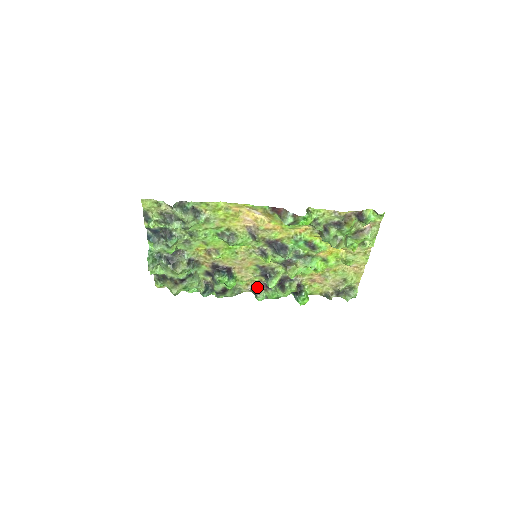
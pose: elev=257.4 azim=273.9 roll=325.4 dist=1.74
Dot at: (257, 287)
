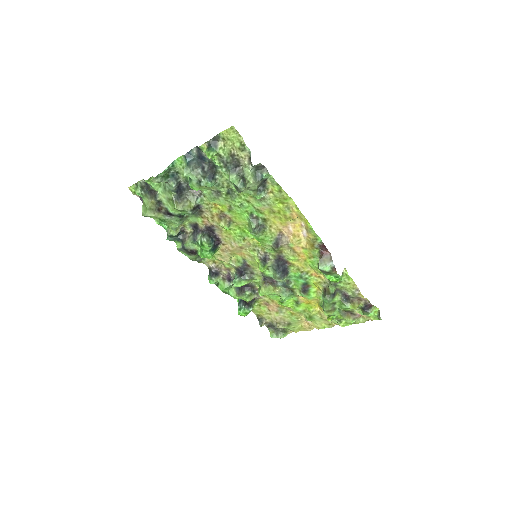
Dot at: (220, 271)
